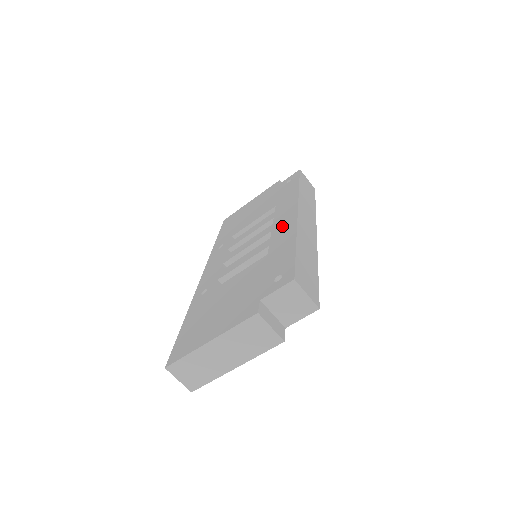
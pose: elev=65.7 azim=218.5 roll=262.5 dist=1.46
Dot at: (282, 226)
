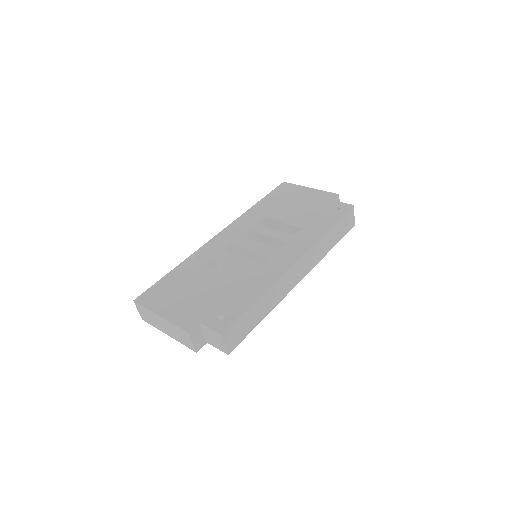
Dot at: (276, 264)
